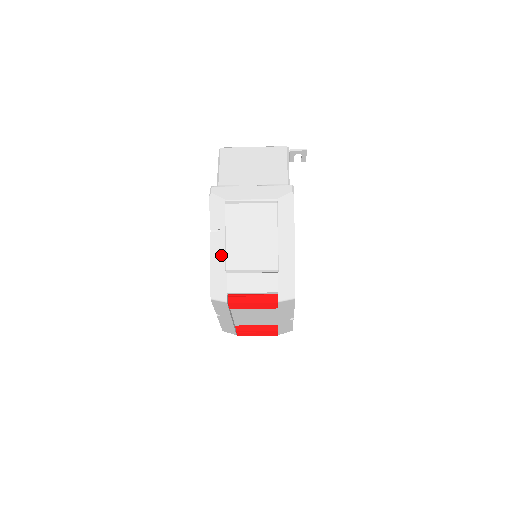
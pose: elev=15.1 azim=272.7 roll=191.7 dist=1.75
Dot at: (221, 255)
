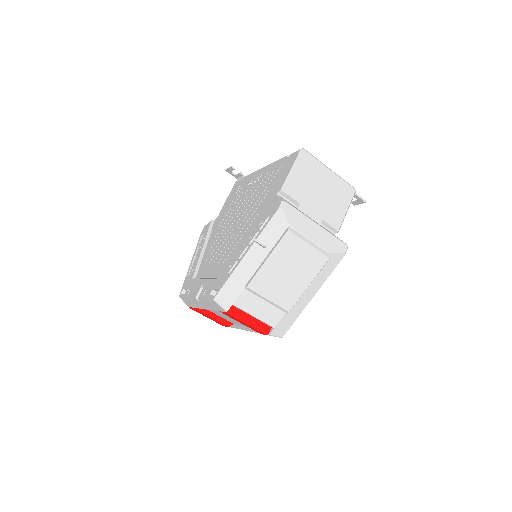
Dot at: (251, 269)
